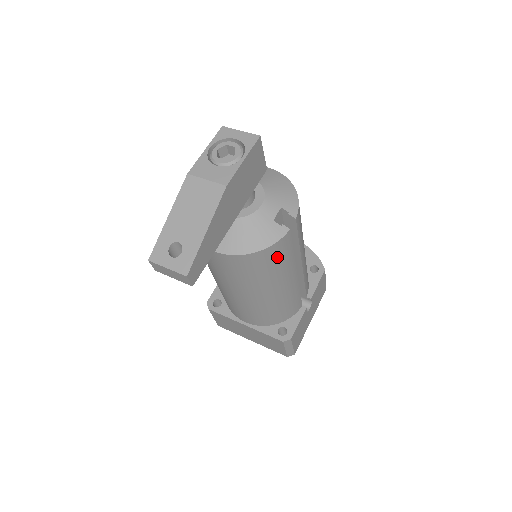
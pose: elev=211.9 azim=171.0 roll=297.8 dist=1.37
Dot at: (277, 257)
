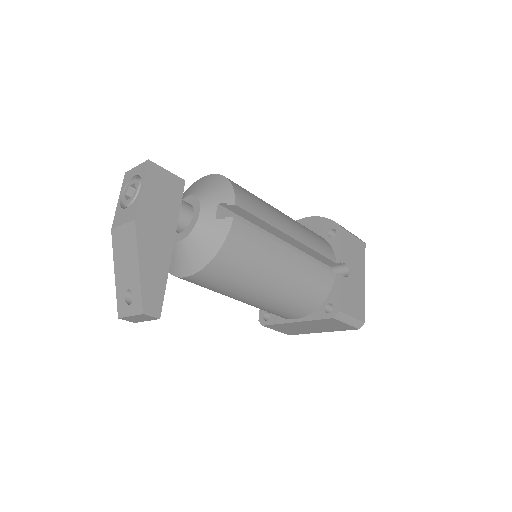
Dot at: (244, 248)
